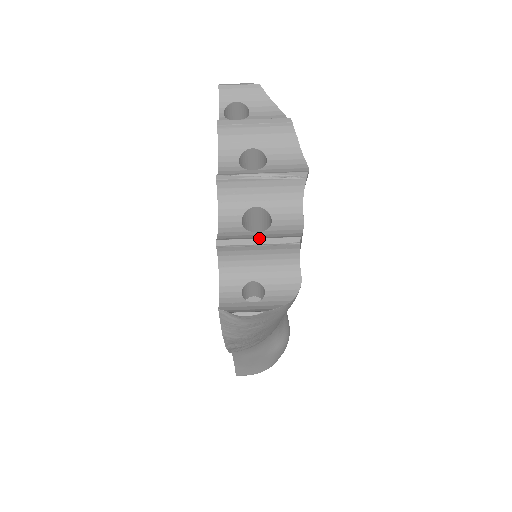
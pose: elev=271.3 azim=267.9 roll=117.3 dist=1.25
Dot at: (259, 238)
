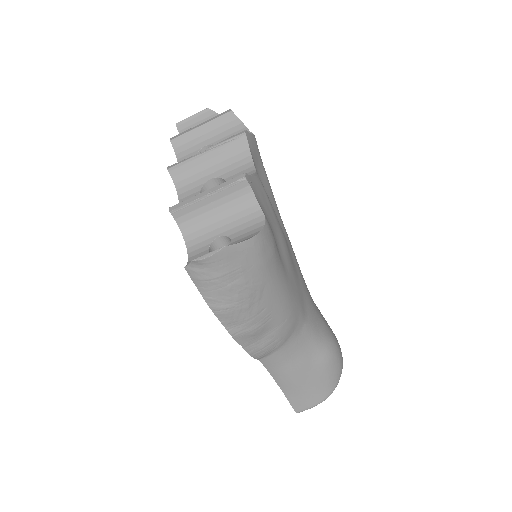
Dot at: (207, 190)
